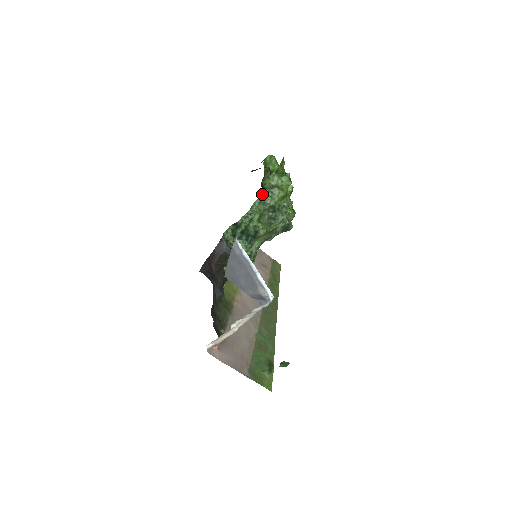
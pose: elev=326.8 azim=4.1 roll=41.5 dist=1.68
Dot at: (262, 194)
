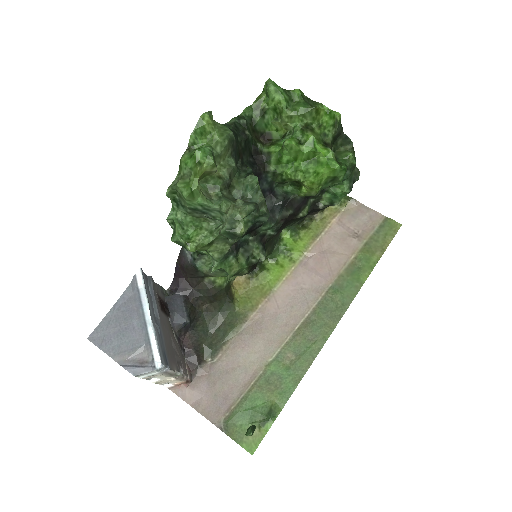
Dot at: (169, 195)
